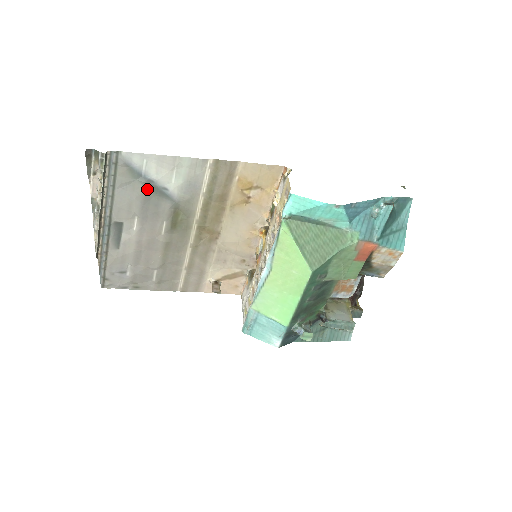
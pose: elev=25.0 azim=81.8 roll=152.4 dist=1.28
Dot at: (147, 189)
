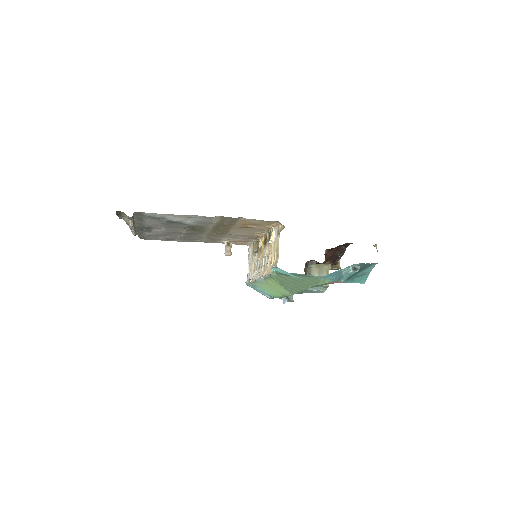
Dot at: (168, 222)
